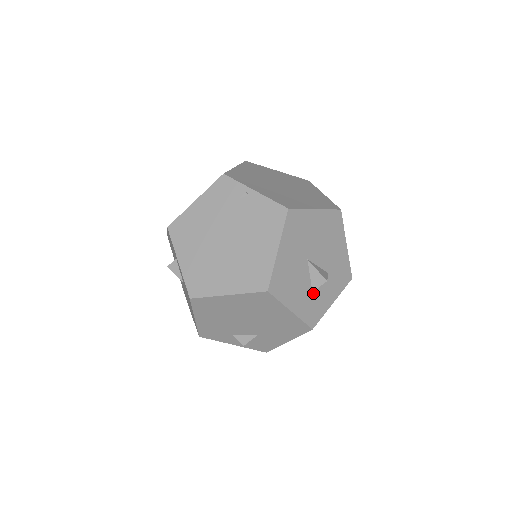
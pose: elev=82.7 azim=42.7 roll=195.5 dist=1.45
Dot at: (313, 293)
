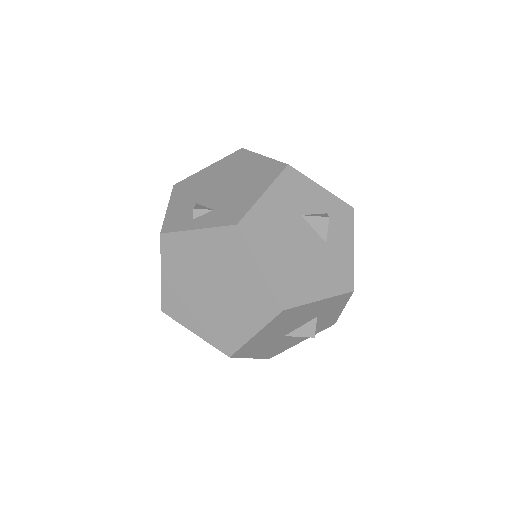
Dot at: occluded
